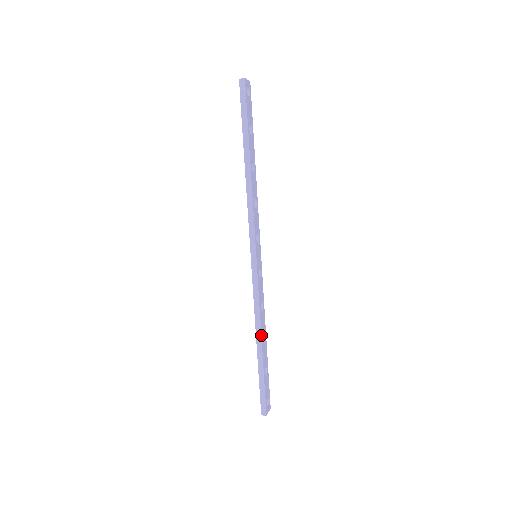
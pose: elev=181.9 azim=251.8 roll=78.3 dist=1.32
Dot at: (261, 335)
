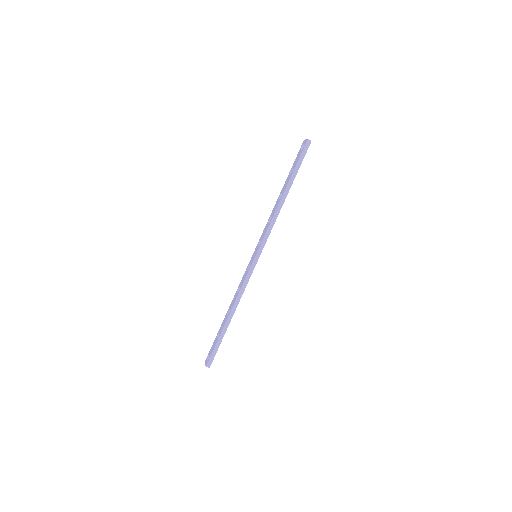
Dot at: occluded
